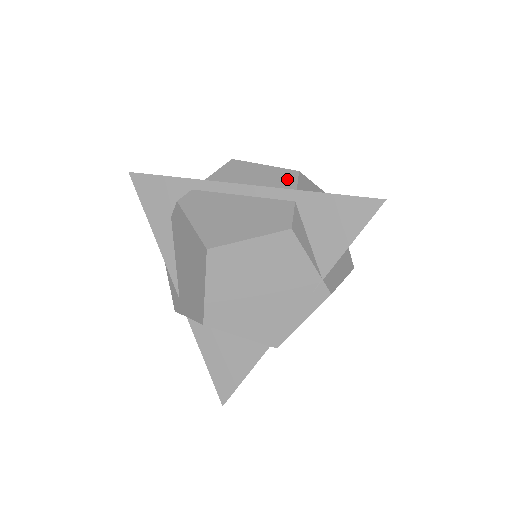
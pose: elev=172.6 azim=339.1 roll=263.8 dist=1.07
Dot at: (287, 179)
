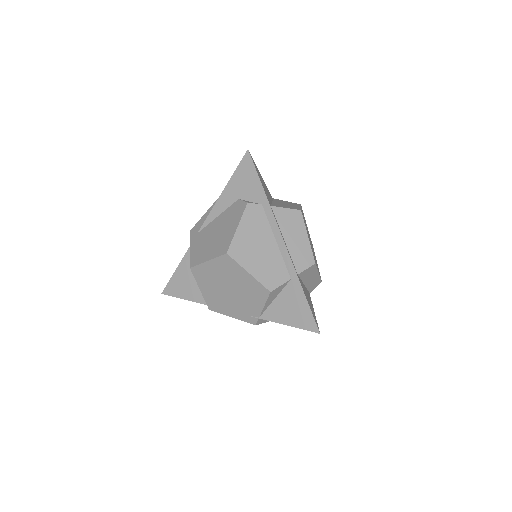
Dot at: (305, 261)
